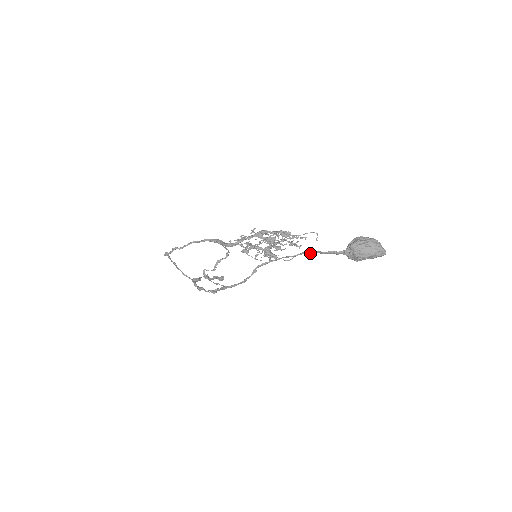
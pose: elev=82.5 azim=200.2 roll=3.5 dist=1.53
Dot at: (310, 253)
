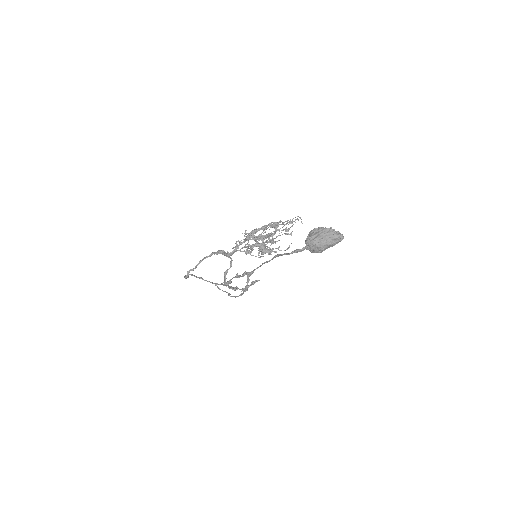
Dot at: occluded
